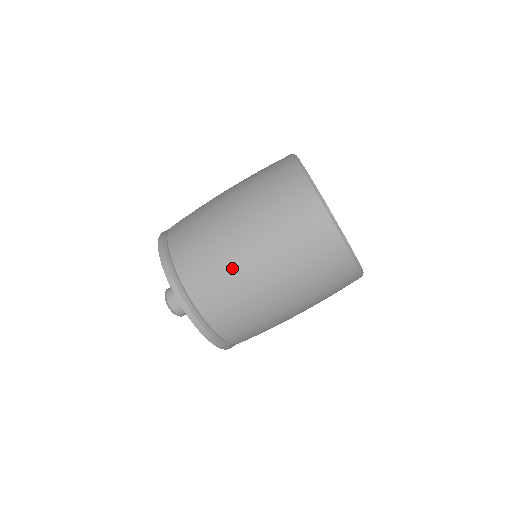
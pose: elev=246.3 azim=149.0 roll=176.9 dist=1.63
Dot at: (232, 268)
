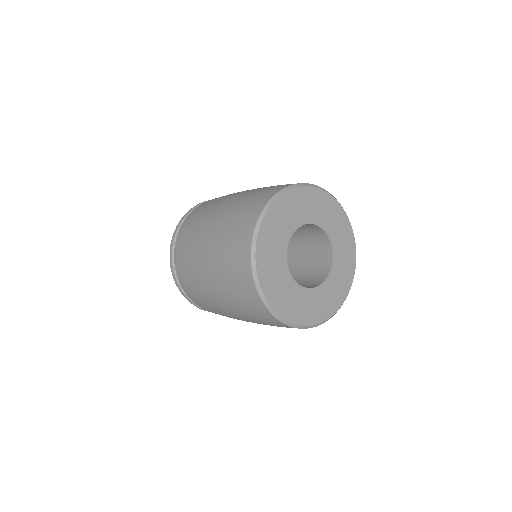
Dot at: (206, 298)
